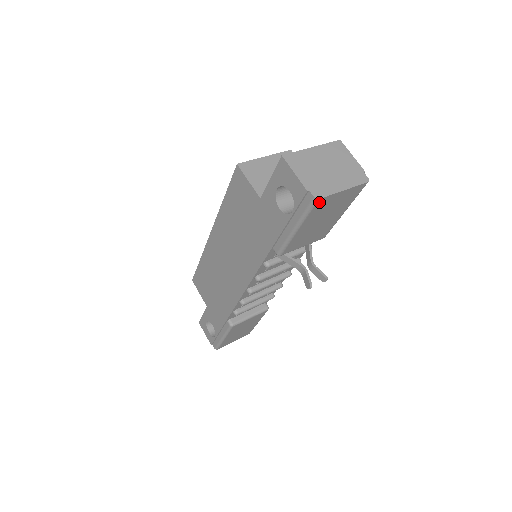
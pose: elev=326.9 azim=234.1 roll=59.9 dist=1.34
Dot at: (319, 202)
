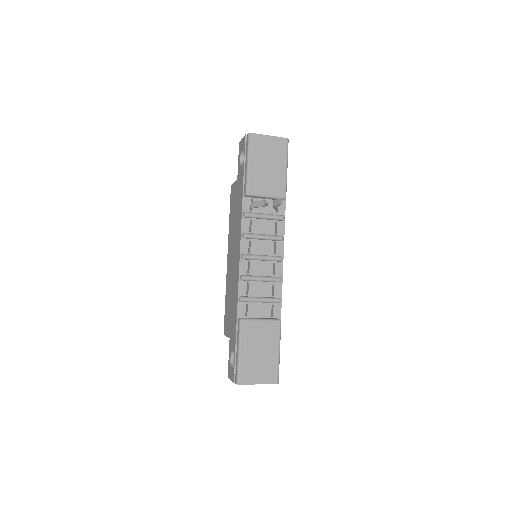
Dot at: (253, 137)
